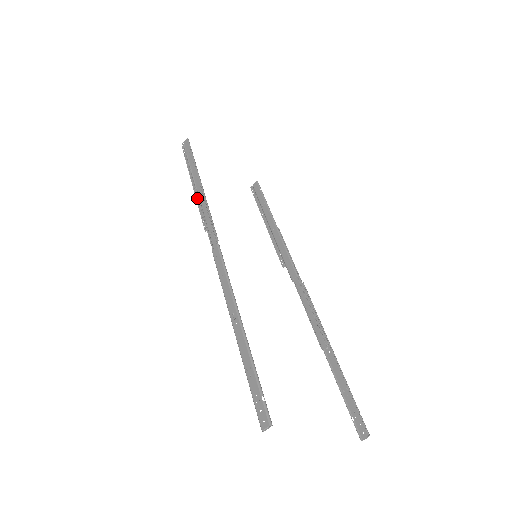
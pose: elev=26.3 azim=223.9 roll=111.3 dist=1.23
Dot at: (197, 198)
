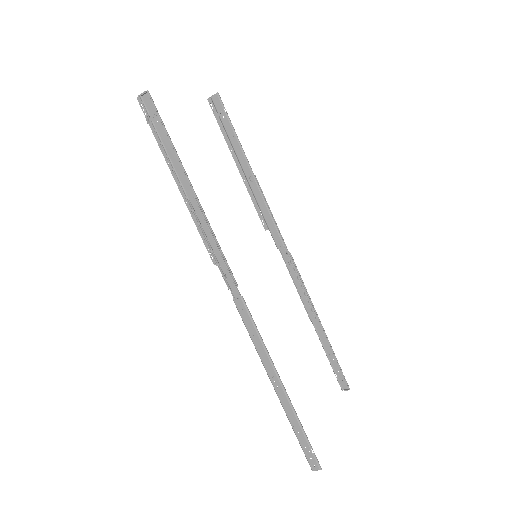
Dot at: (193, 214)
